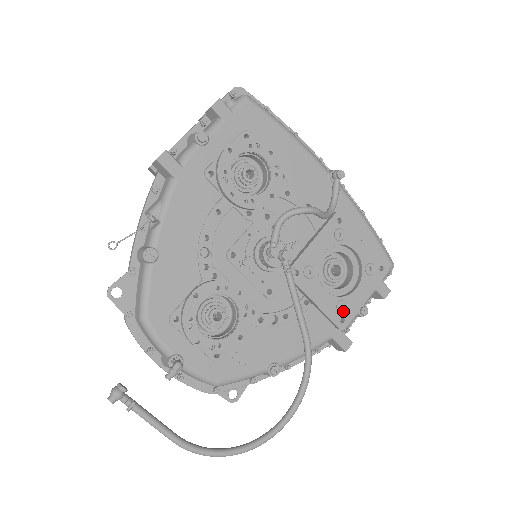
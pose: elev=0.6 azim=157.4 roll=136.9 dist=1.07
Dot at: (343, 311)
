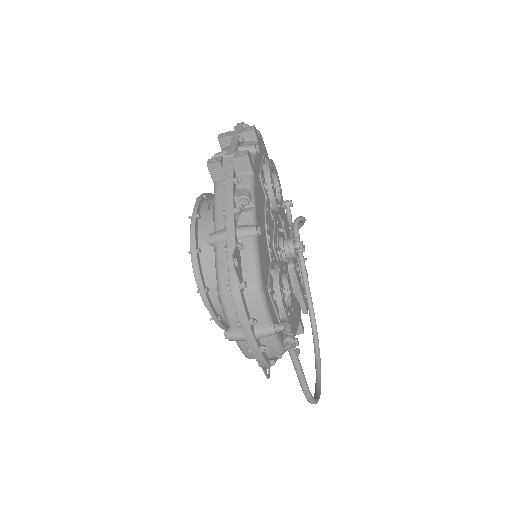
Dot at: (305, 300)
